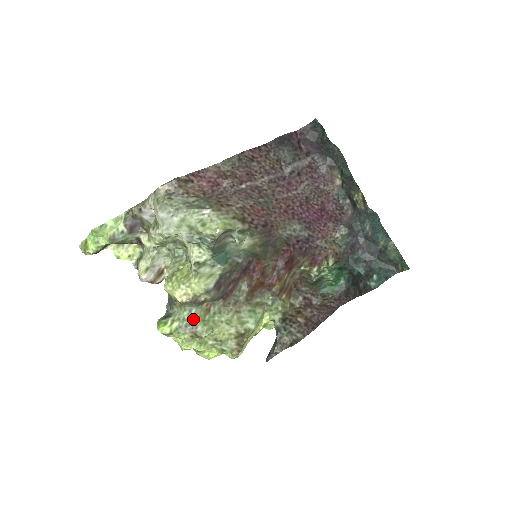
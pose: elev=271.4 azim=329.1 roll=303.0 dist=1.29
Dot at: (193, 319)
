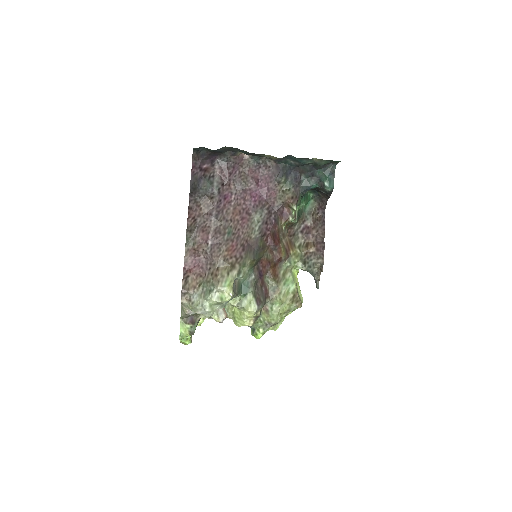
Dot at: (265, 322)
